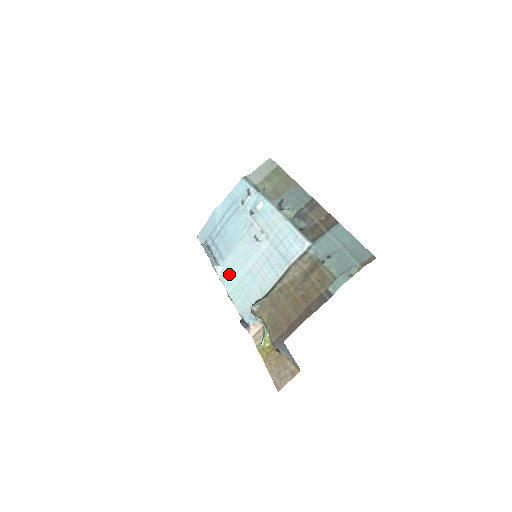
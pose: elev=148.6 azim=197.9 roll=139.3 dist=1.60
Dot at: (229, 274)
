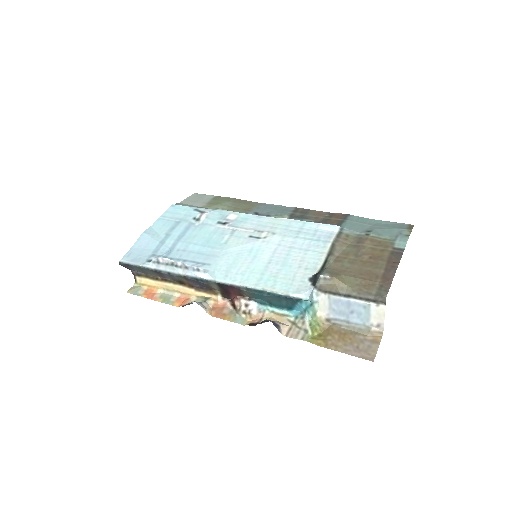
Dot at: (235, 272)
